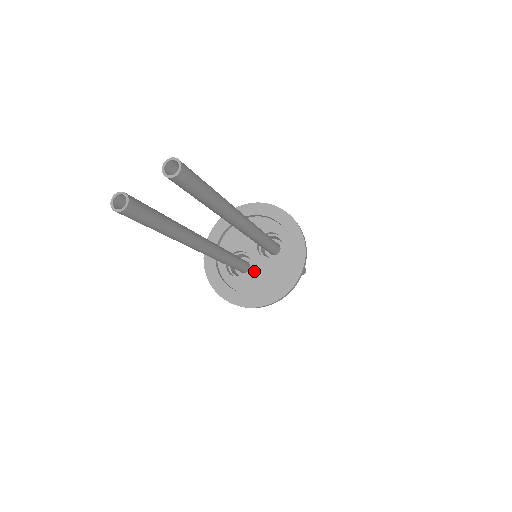
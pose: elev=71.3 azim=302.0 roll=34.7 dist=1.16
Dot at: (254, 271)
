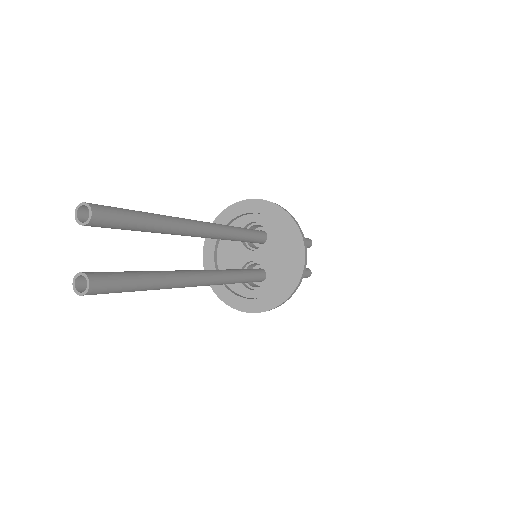
Dot at: (267, 265)
